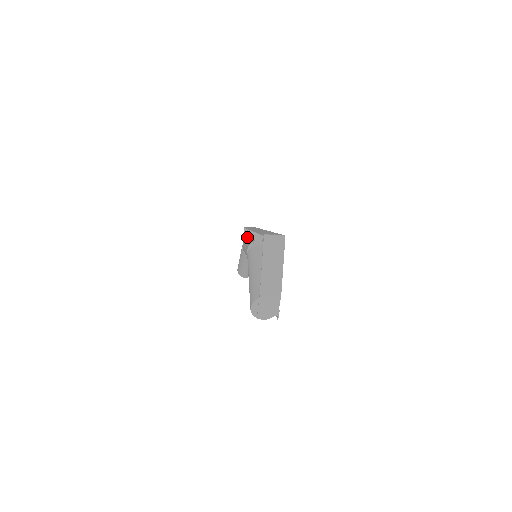
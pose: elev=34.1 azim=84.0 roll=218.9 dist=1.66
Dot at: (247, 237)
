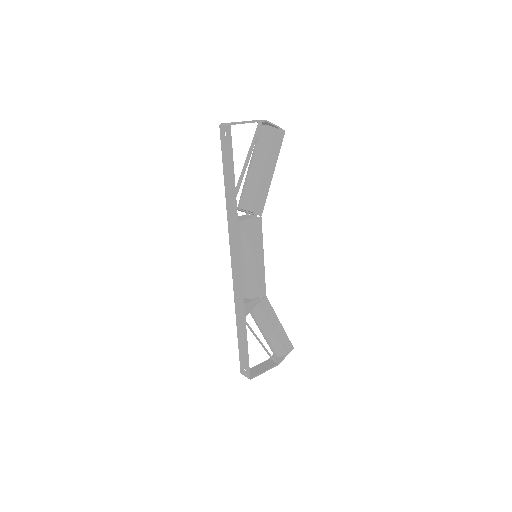
Dot at: occluded
